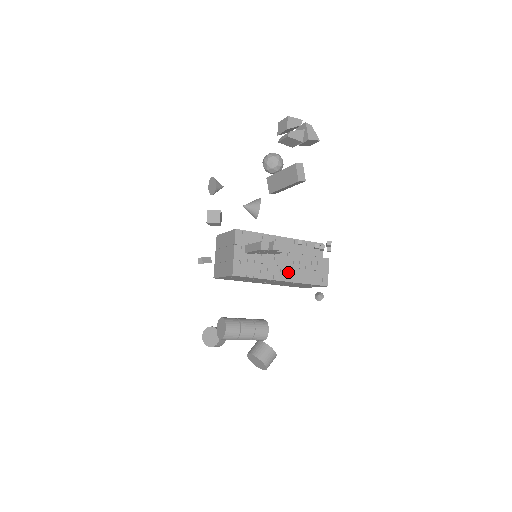
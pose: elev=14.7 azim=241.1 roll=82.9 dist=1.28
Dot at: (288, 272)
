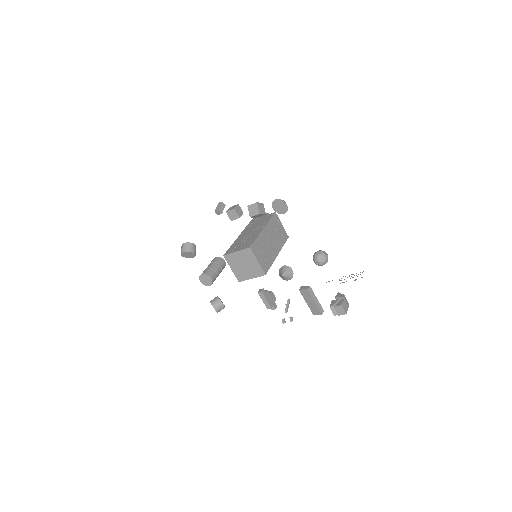
Dot at: occluded
